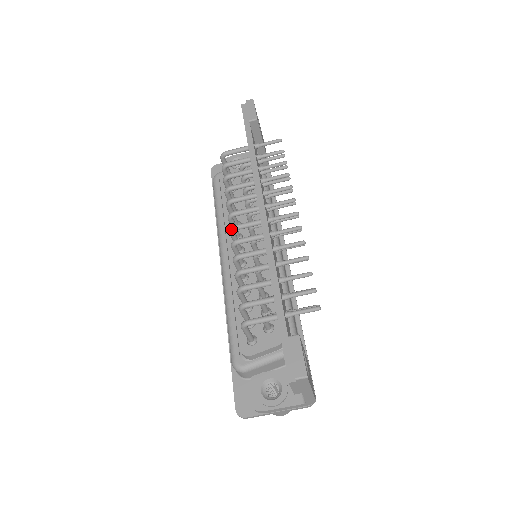
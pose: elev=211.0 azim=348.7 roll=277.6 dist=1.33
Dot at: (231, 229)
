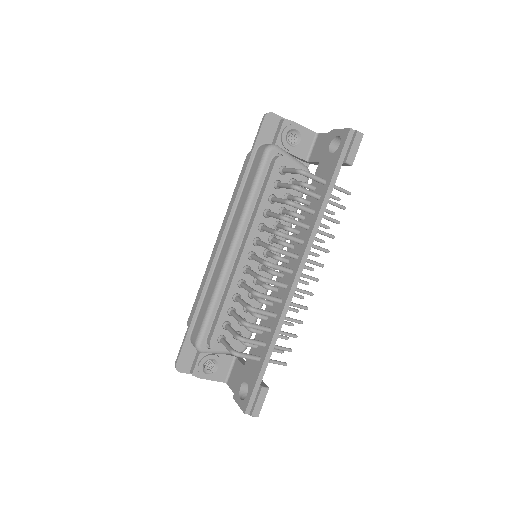
Dot at: (267, 265)
